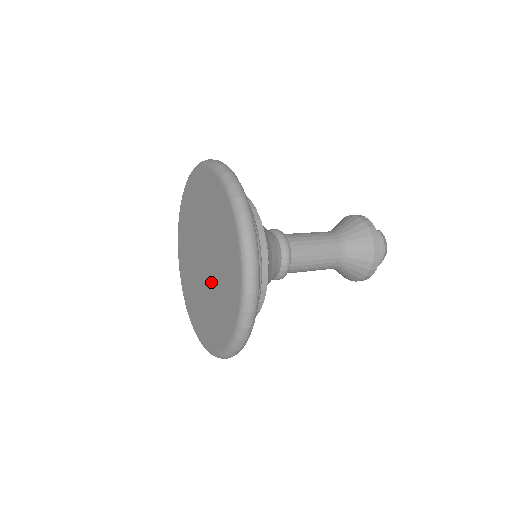
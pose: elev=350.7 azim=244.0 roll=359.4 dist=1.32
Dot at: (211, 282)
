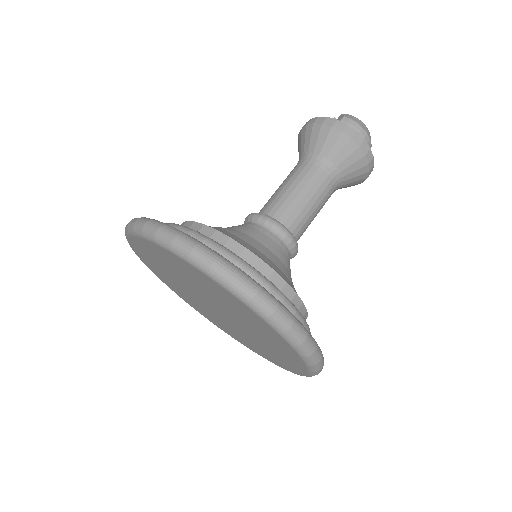
Dot at: (241, 326)
